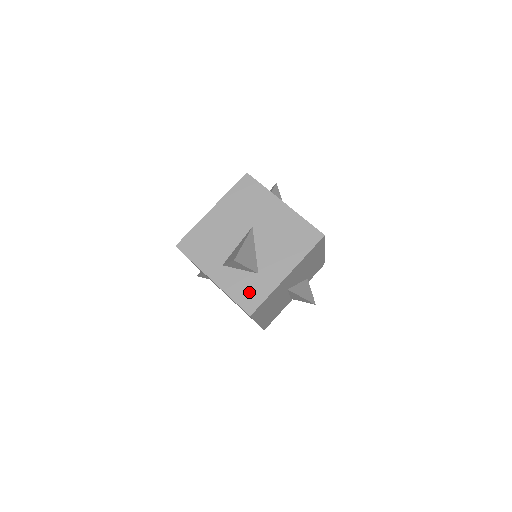
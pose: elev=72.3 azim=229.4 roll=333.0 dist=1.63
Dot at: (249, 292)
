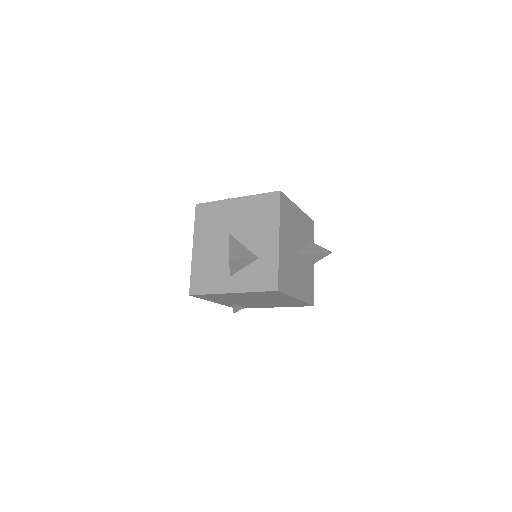
Dot at: (263, 276)
